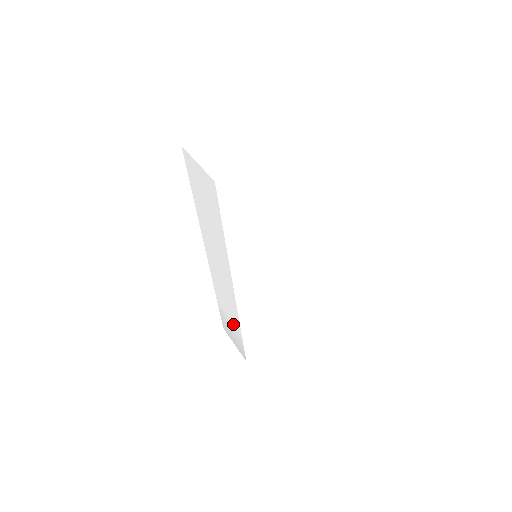
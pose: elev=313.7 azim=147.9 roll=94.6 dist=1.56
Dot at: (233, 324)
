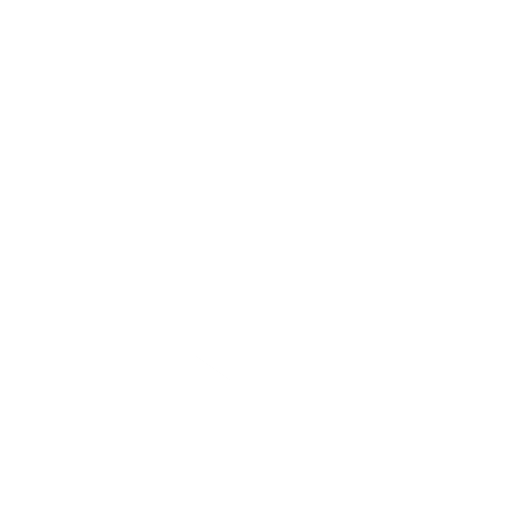
Dot at: (226, 330)
